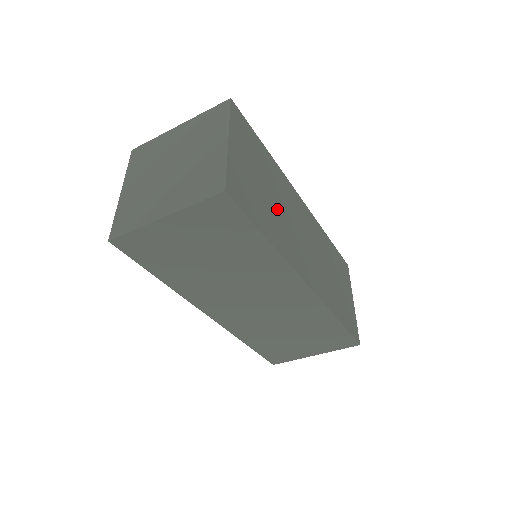
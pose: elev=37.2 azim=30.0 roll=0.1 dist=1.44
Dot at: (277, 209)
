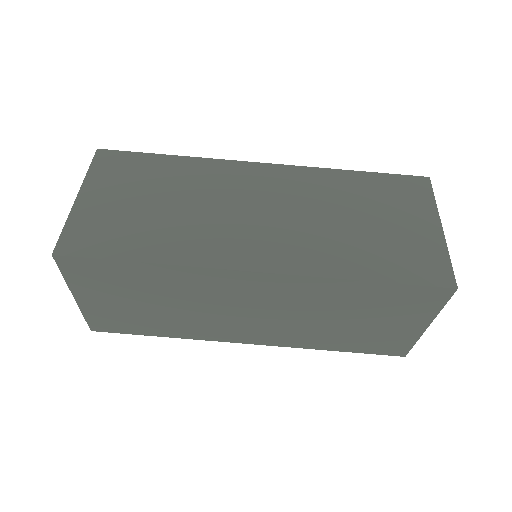
Dot at: occluded
